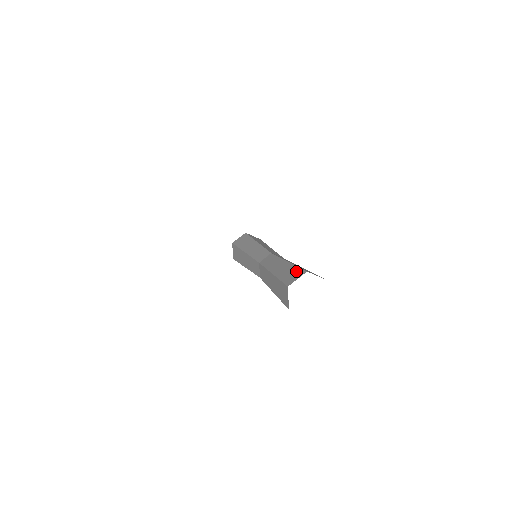
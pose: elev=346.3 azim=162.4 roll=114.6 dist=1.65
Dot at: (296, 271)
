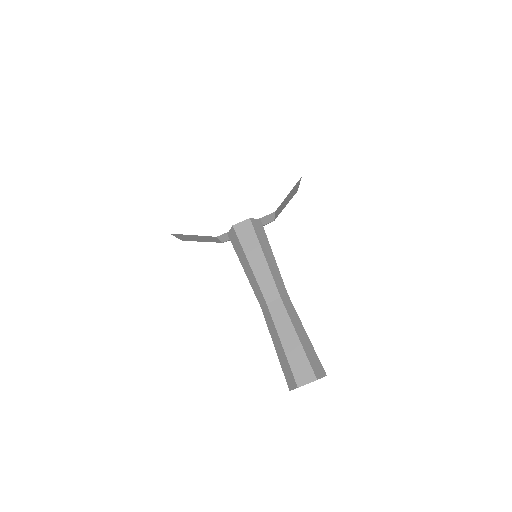
Dot at: (307, 368)
